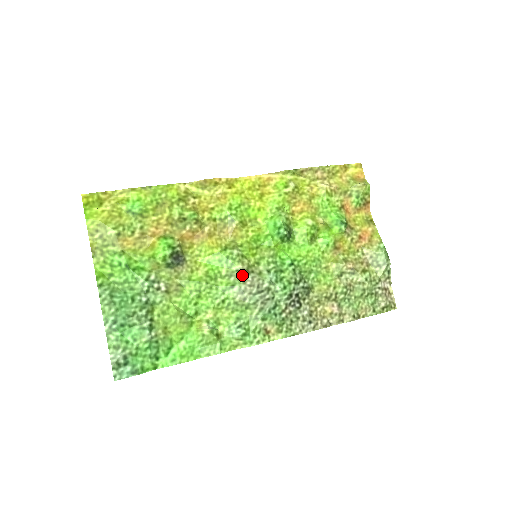
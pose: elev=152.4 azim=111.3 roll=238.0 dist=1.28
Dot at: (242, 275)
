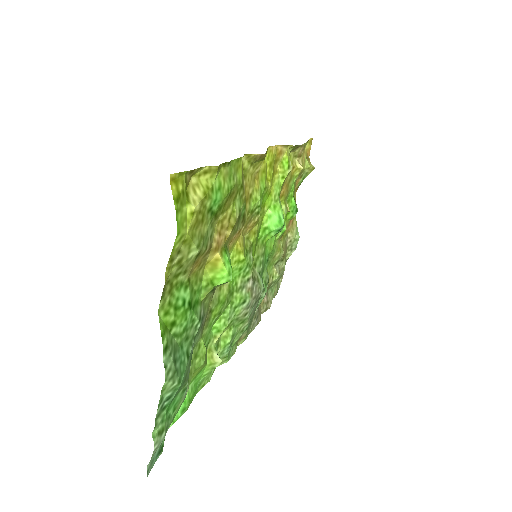
Dot at: (251, 286)
